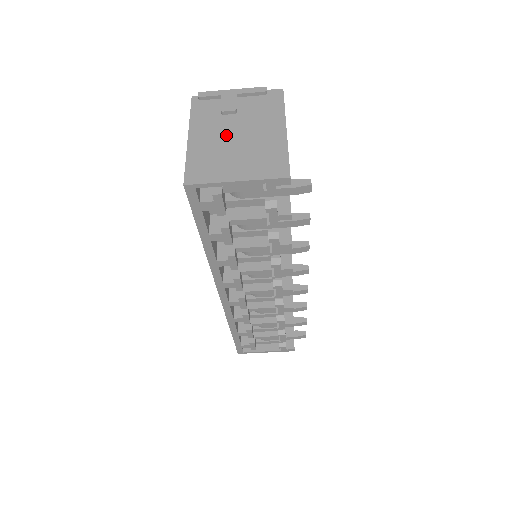
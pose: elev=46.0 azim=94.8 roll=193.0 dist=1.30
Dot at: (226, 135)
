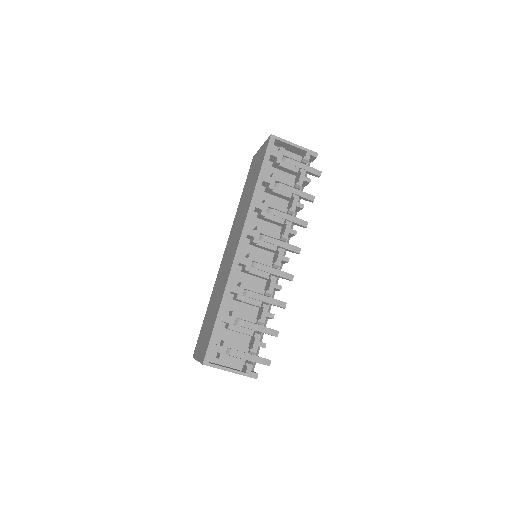
Dot at: occluded
